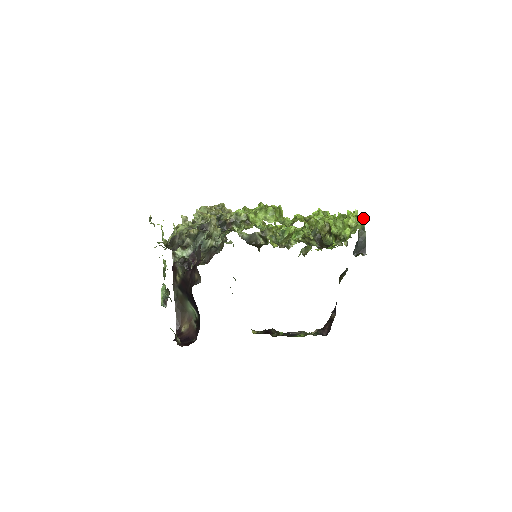
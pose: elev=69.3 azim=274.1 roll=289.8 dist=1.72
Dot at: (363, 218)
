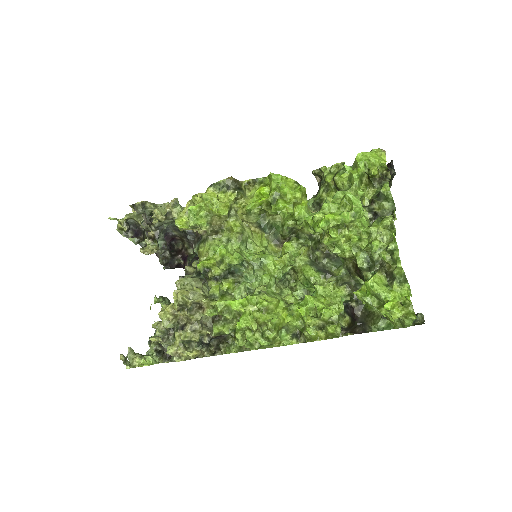
Dot at: (413, 312)
